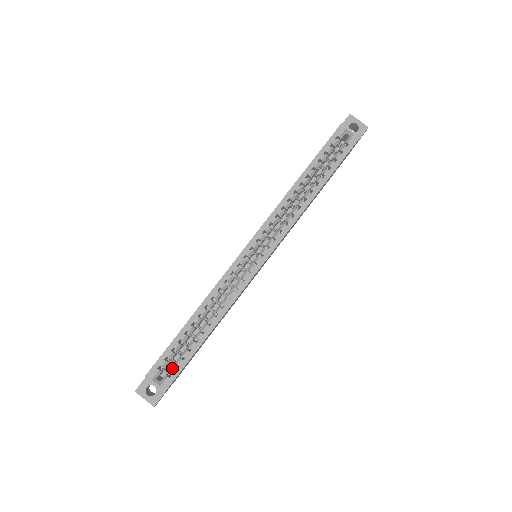
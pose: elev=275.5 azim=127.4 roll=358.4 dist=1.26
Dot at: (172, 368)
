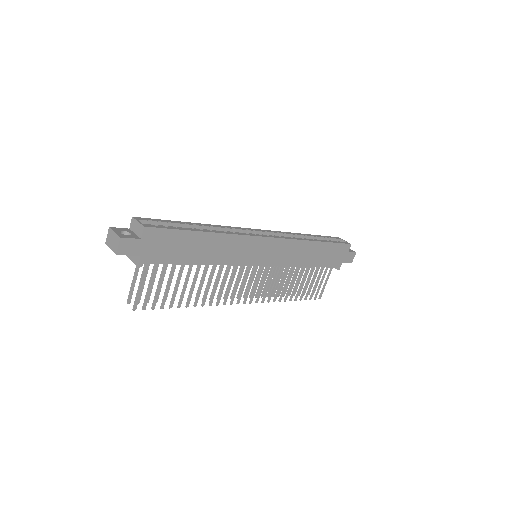
Dot at: (161, 226)
